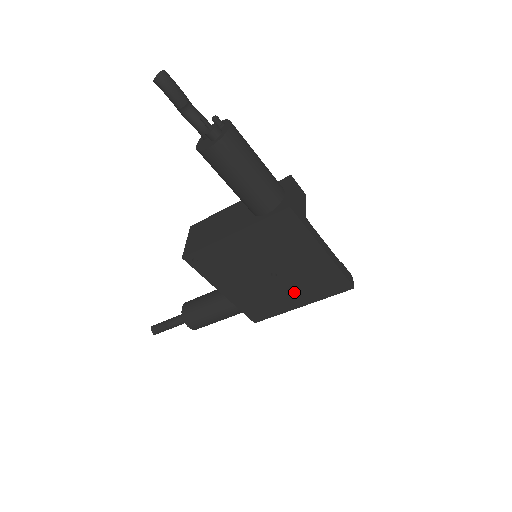
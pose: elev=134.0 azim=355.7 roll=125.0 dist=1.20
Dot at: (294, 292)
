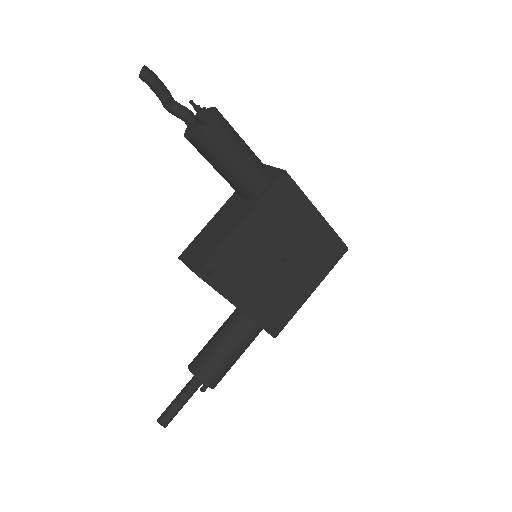
Dot at: (303, 276)
